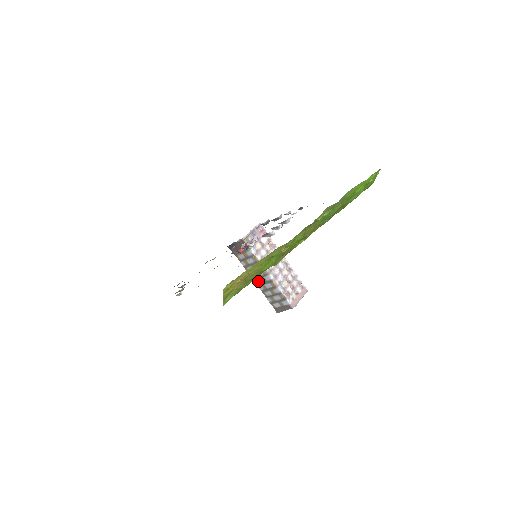
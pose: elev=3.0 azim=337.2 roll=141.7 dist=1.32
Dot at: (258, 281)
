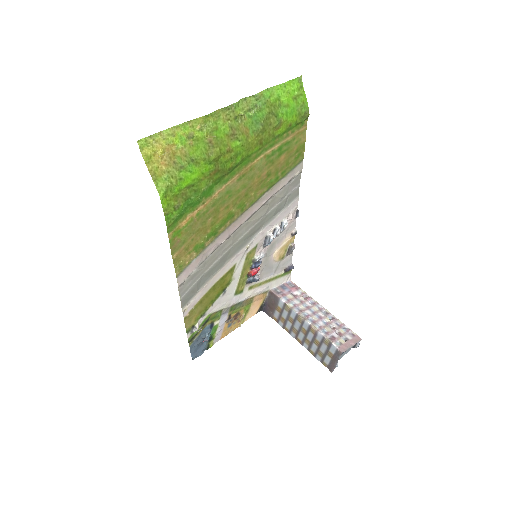
Dot at: (300, 337)
